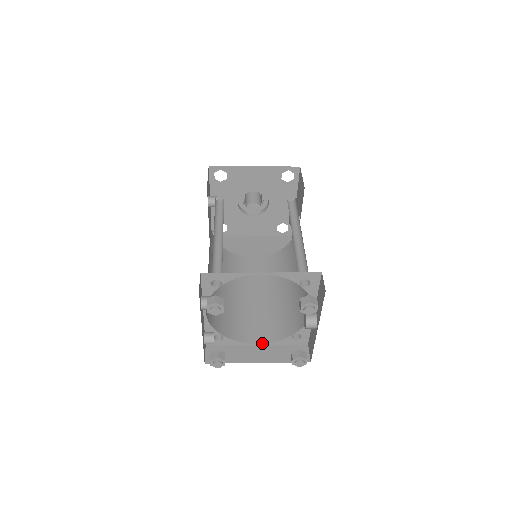
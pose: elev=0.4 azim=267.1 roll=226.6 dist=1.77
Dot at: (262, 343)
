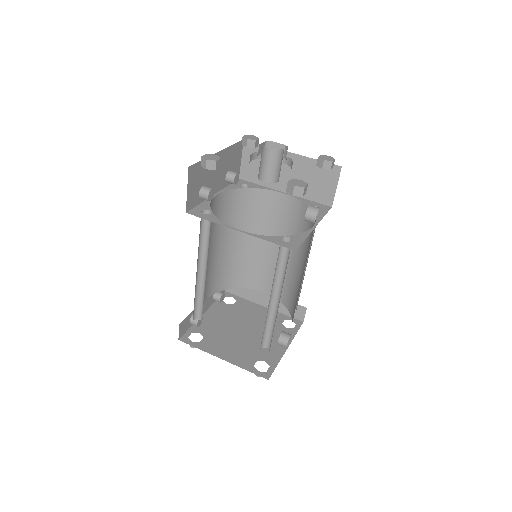
Dot at: (269, 294)
